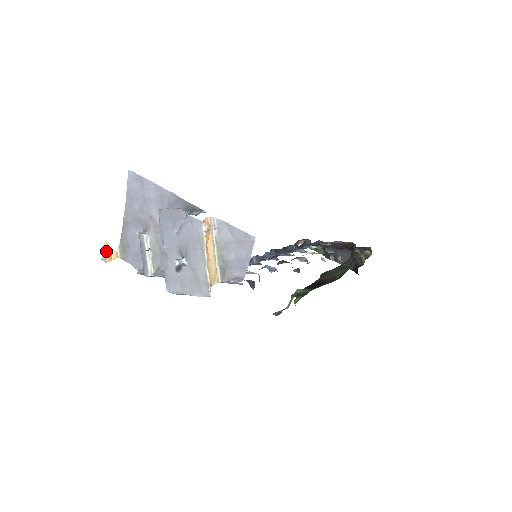
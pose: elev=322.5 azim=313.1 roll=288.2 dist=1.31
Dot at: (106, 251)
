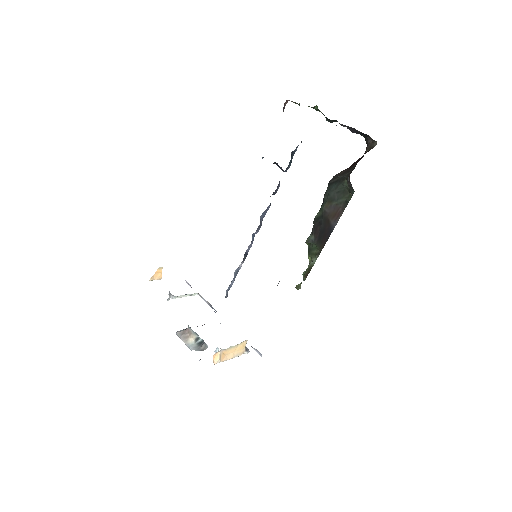
Dot at: (154, 279)
